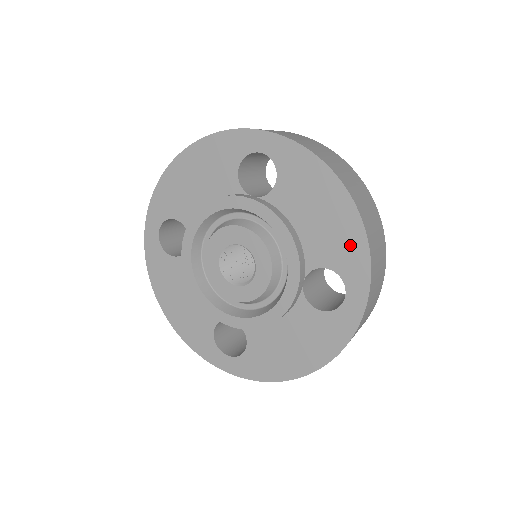
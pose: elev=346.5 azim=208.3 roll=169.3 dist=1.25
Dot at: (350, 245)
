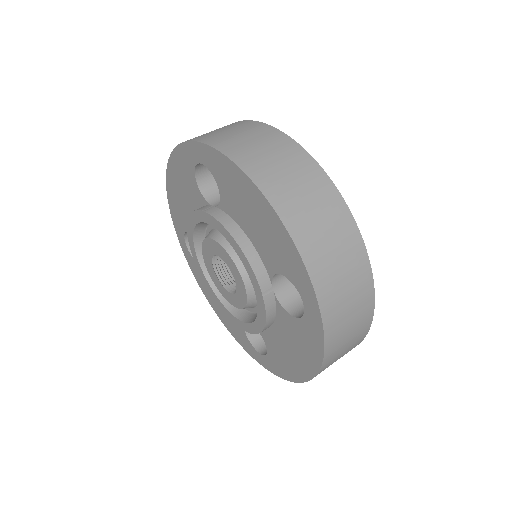
Dot at: (285, 249)
